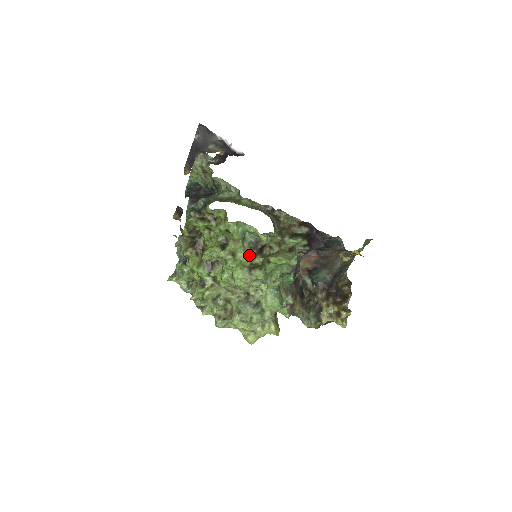
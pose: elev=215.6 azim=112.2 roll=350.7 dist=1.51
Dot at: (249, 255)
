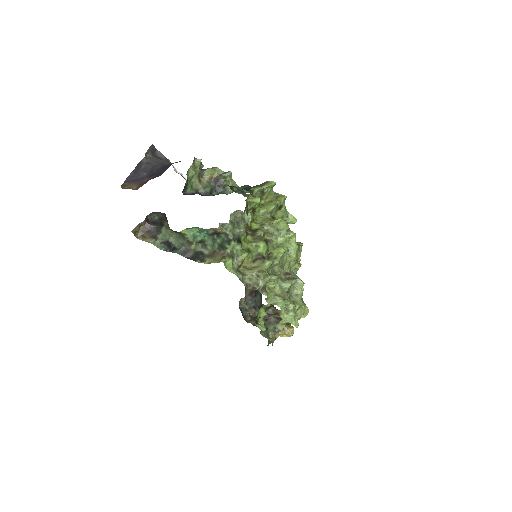
Dot at: occluded
